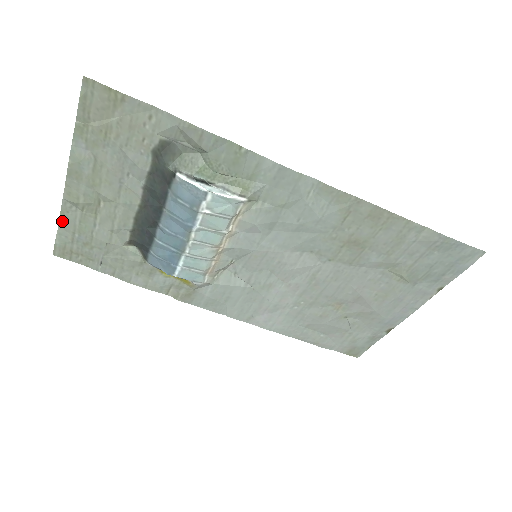
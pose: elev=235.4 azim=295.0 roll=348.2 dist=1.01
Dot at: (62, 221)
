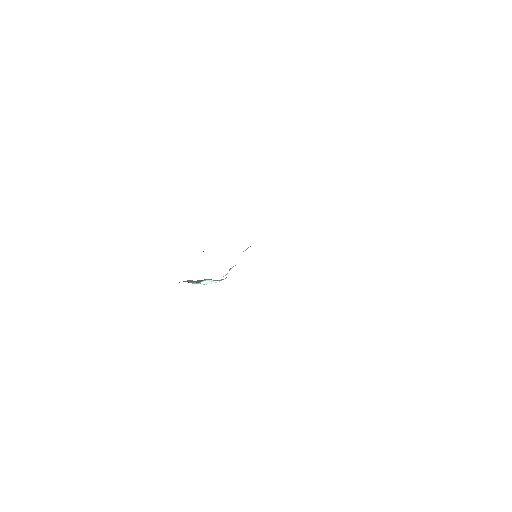
Dot at: occluded
